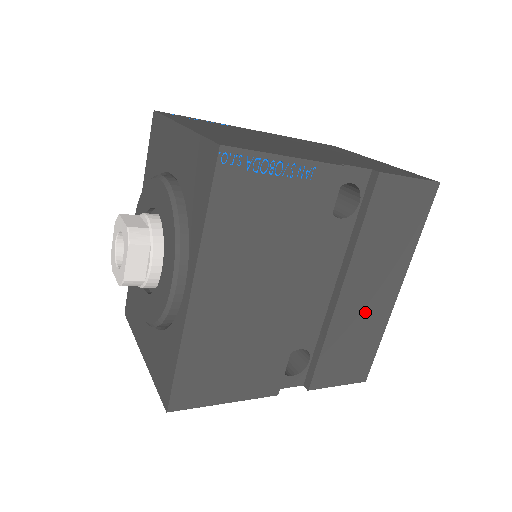
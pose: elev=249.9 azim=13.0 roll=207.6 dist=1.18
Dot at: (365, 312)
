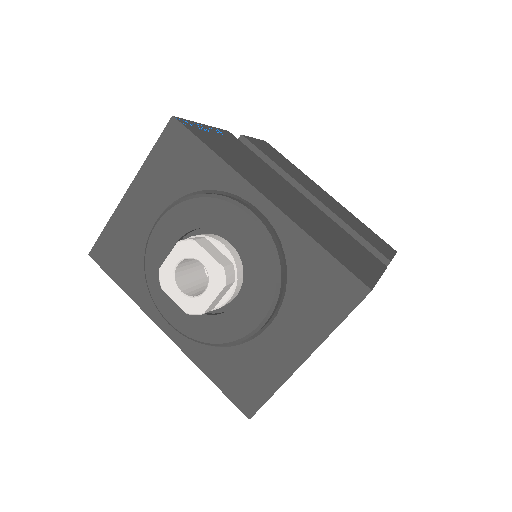
Dot at: (336, 207)
